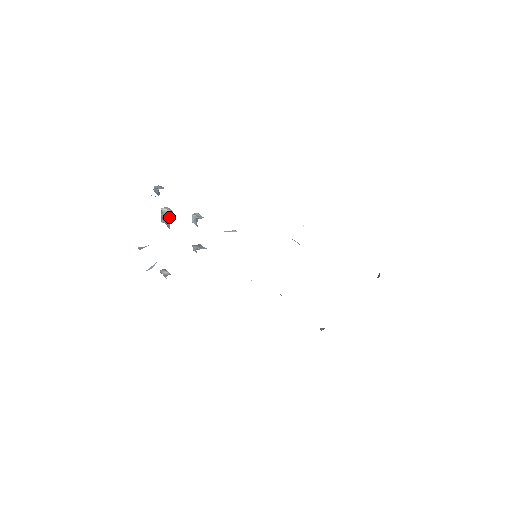
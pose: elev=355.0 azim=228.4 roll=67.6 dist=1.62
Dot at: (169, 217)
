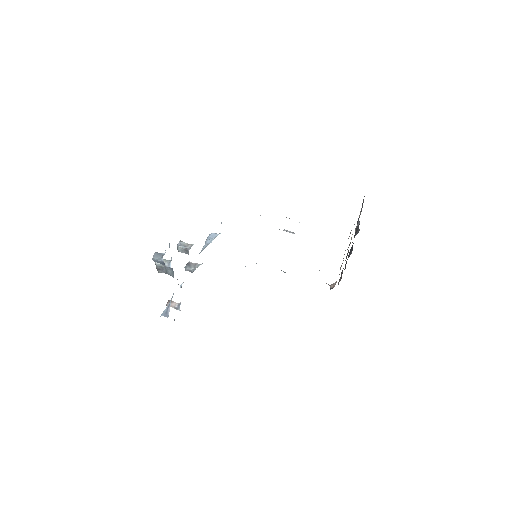
Dot at: (170, 269)
